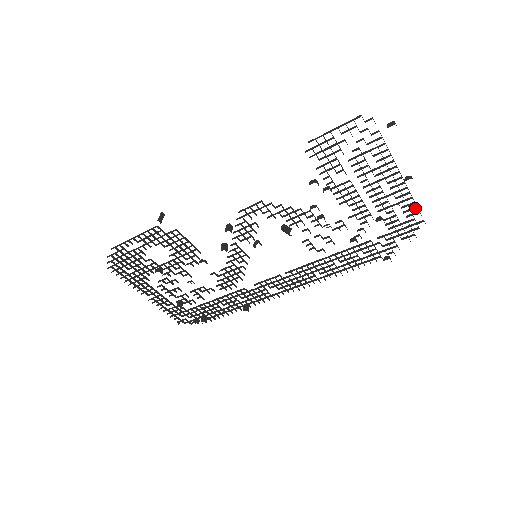
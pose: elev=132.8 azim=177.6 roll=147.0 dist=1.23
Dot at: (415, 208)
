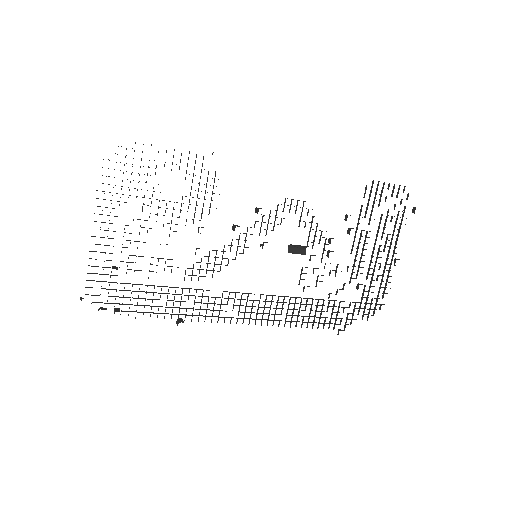
Dot at: occluded
